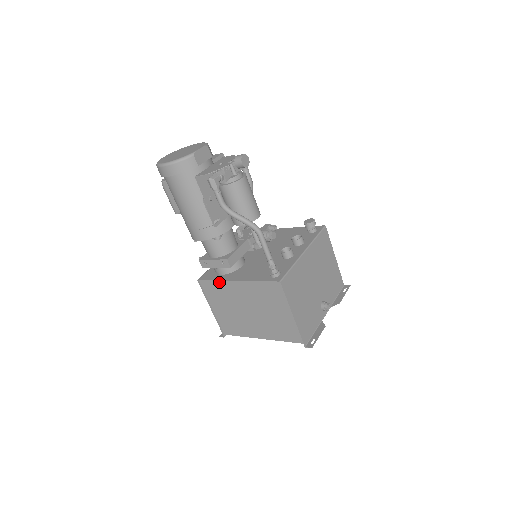
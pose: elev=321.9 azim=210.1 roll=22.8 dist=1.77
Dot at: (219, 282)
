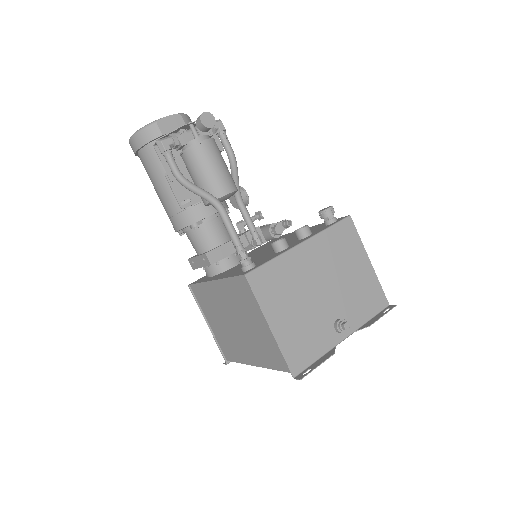
Dot at: (203, 285)
